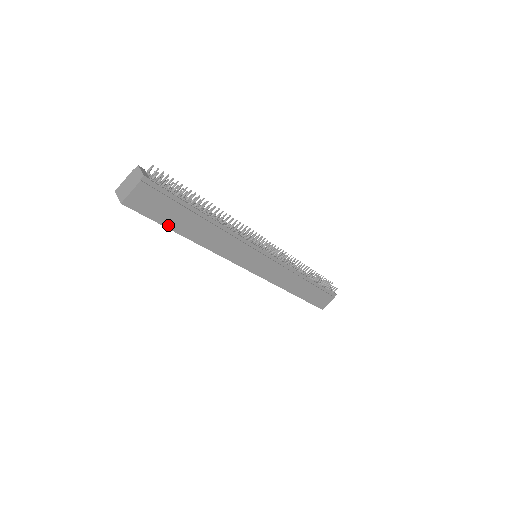
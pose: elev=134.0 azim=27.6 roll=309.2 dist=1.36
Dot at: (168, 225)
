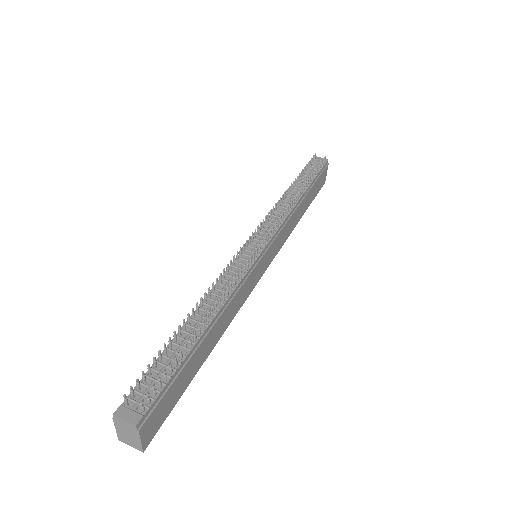
Dot at: (187, 384)
